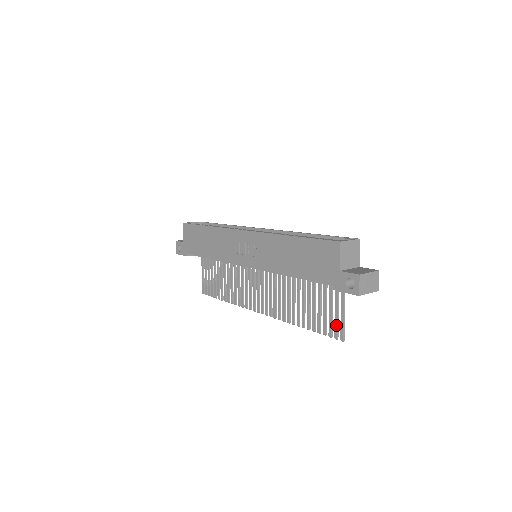
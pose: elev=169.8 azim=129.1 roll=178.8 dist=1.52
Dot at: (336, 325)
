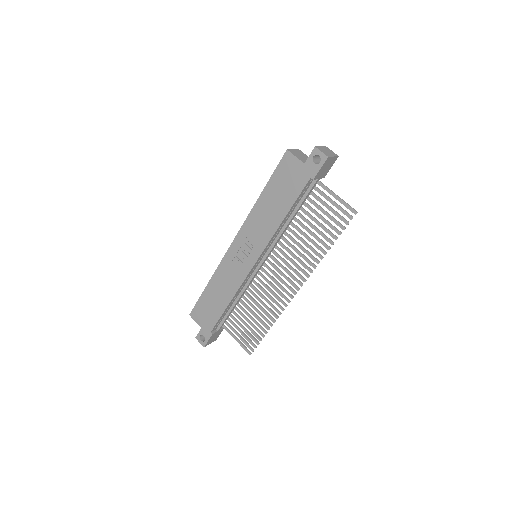
Dot at: (342, 210)
